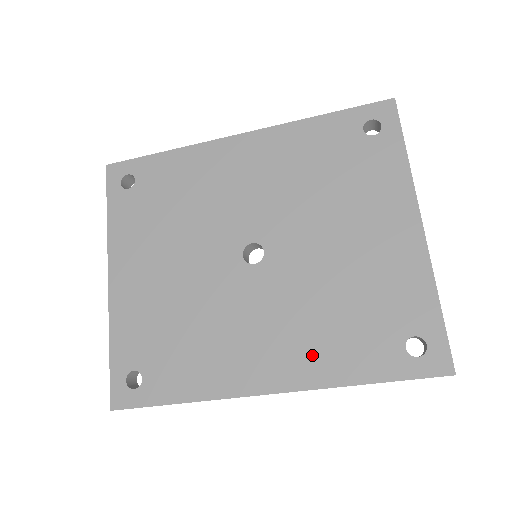
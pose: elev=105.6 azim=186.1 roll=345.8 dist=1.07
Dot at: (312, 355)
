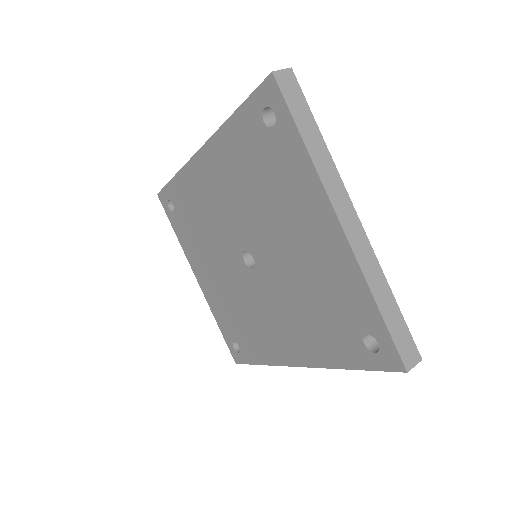
Dot at: (309, 342)
